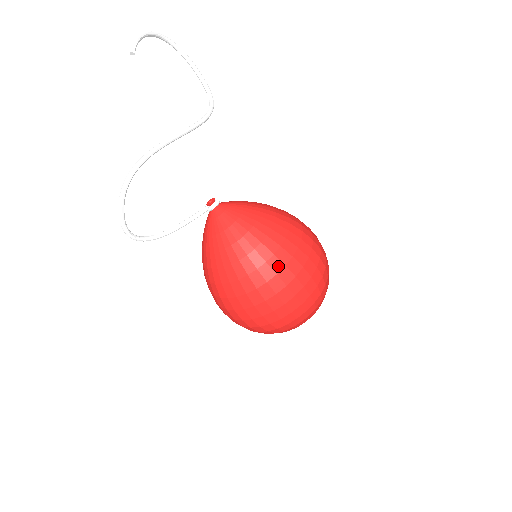
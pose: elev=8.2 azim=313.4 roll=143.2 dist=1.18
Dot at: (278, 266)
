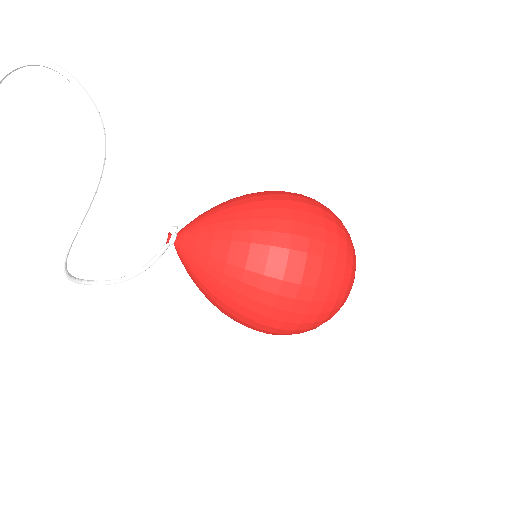
Dot at: (239, 316)
